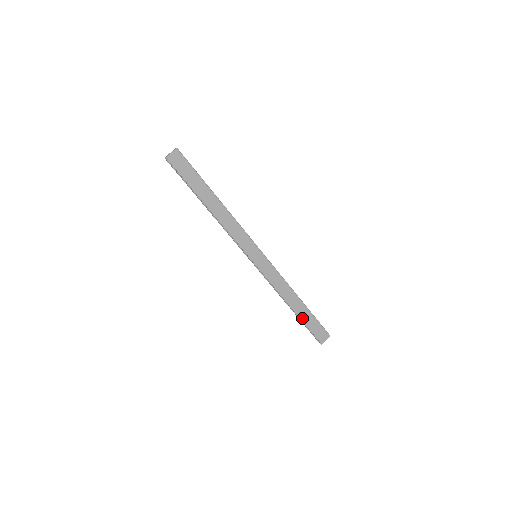
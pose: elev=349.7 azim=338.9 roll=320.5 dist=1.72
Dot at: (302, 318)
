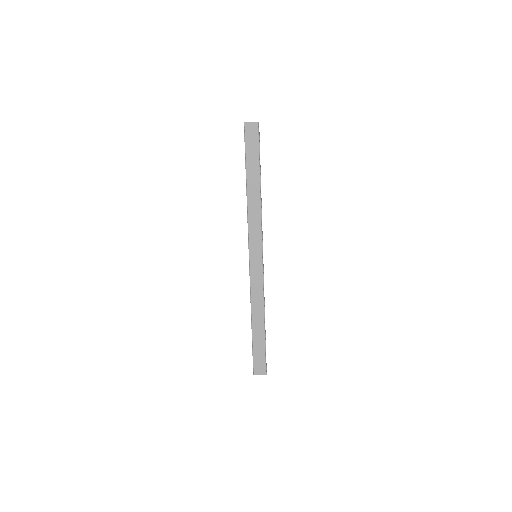
Dot at: (254, 338)
